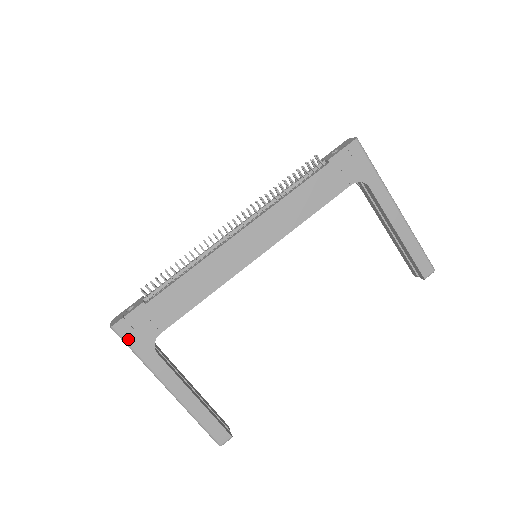
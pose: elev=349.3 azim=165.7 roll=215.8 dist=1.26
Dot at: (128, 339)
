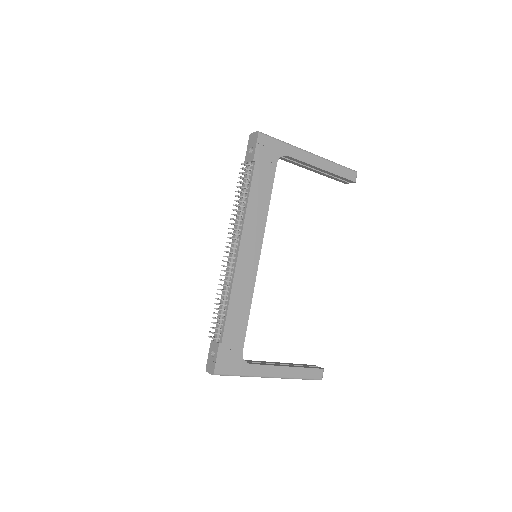
Dot at: (228, 372)
